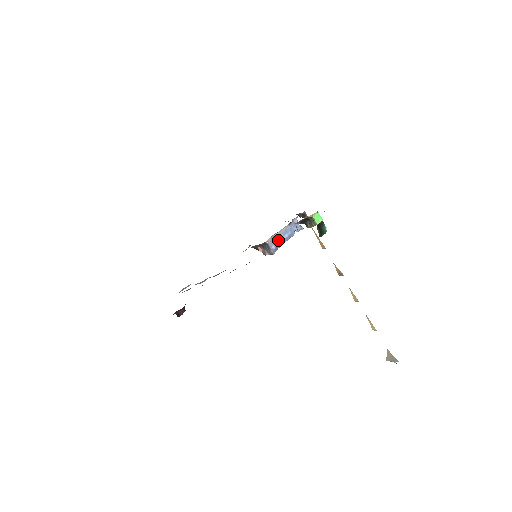
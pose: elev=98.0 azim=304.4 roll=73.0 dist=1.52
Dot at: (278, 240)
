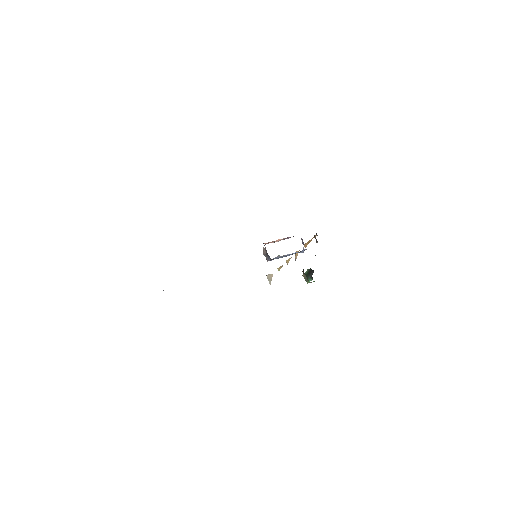
Dot at: (280, 257)
